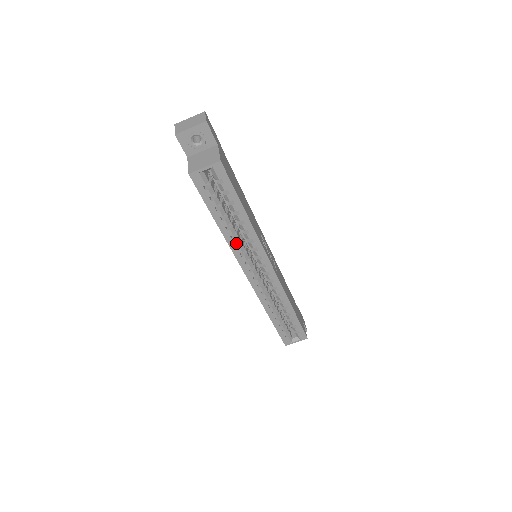
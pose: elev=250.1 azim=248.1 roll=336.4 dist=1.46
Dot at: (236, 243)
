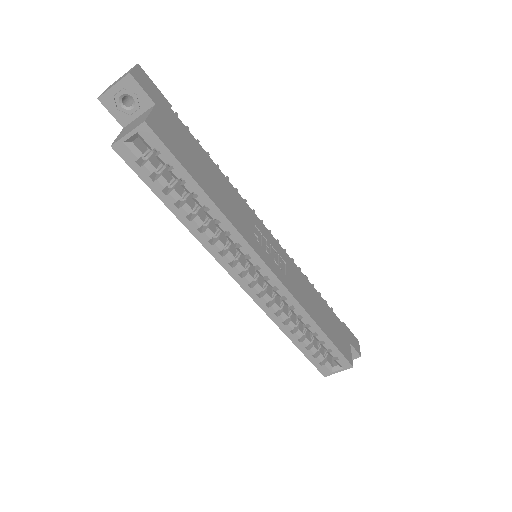
Dot at: (208, 238)
